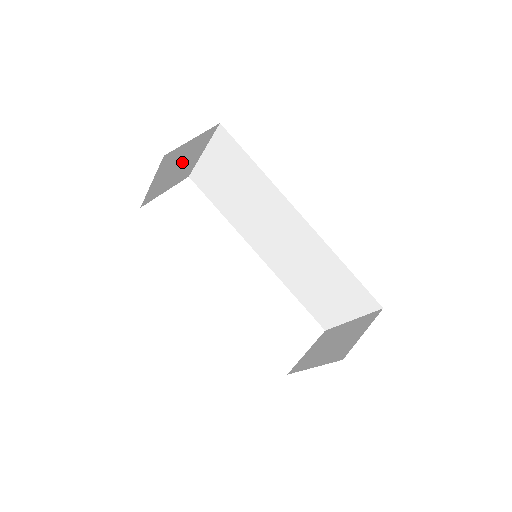
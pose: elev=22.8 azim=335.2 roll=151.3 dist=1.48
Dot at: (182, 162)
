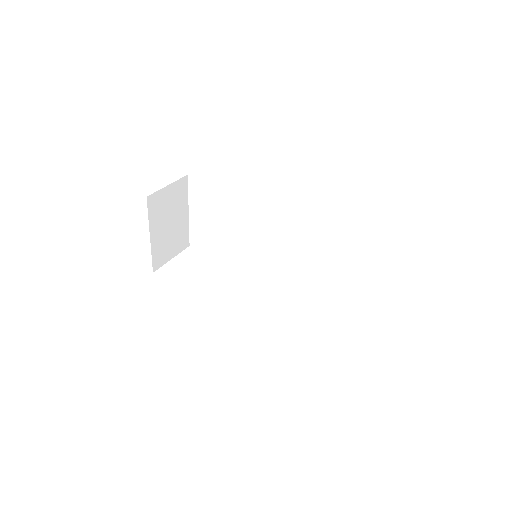
Dot at: (171, 218)
